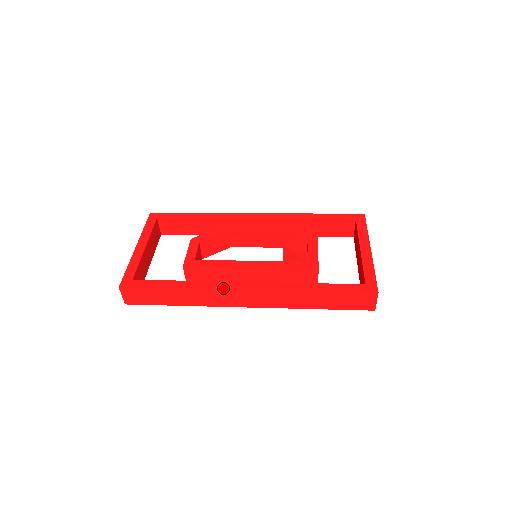
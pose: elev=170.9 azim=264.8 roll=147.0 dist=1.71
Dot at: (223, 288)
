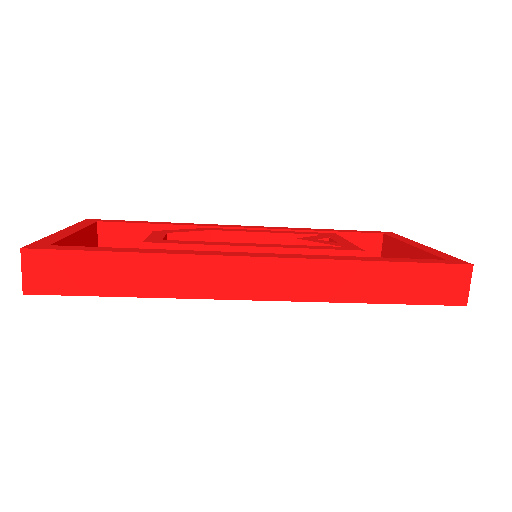
Dot at: (219, 254)
